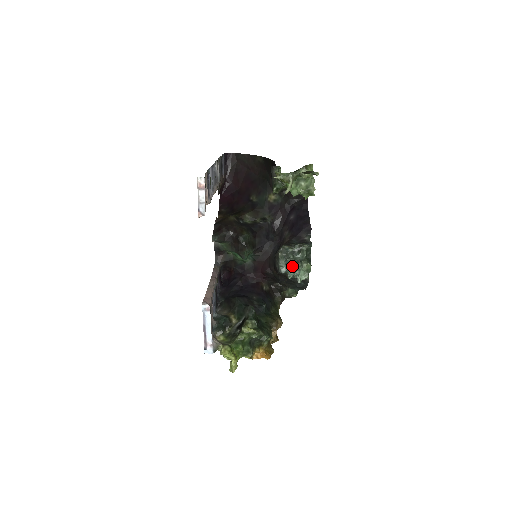
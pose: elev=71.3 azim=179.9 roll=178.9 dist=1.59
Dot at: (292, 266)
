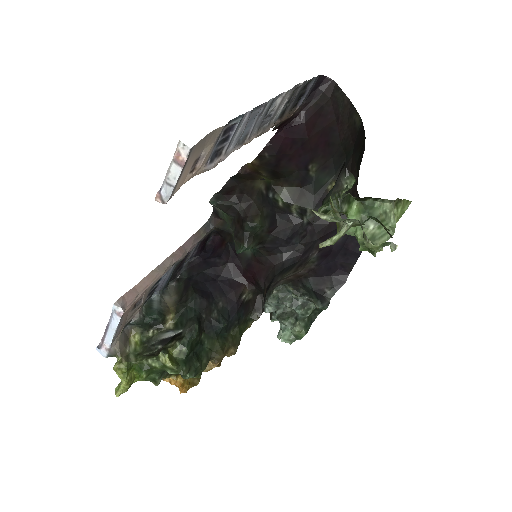
Dot at: (282, 315)
